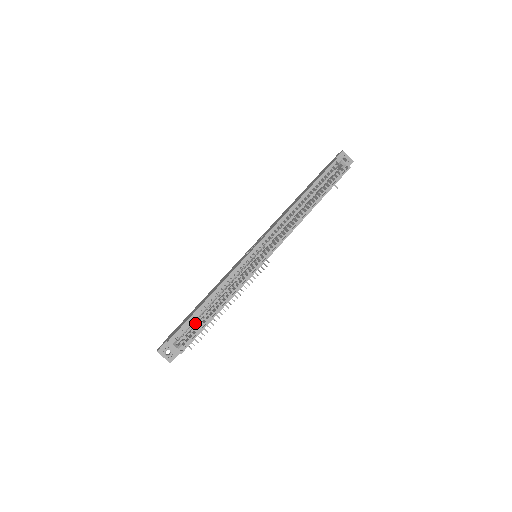
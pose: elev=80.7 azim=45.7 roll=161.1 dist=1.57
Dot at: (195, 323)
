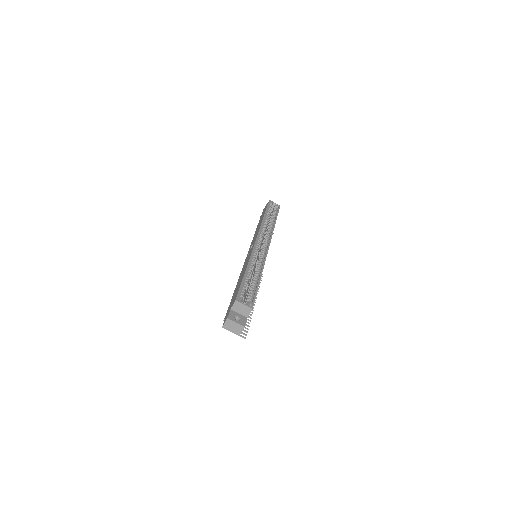
Dot at: occluded
